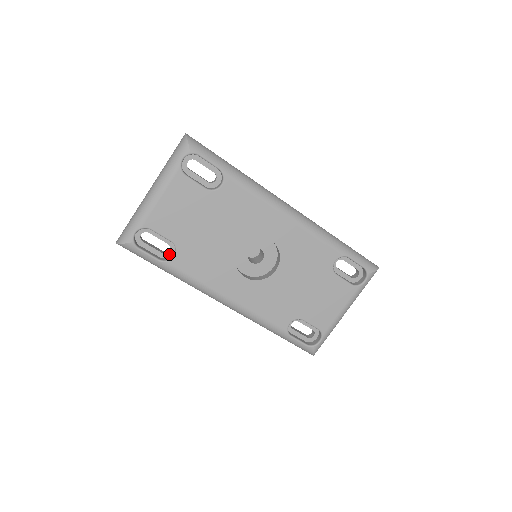
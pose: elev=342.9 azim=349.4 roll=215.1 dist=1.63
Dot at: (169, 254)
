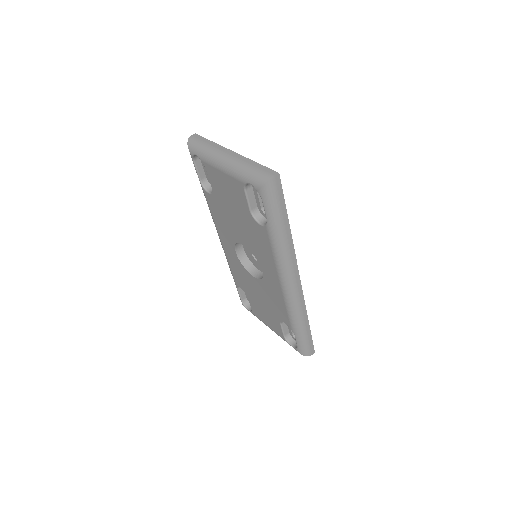
Dot at: occluded
